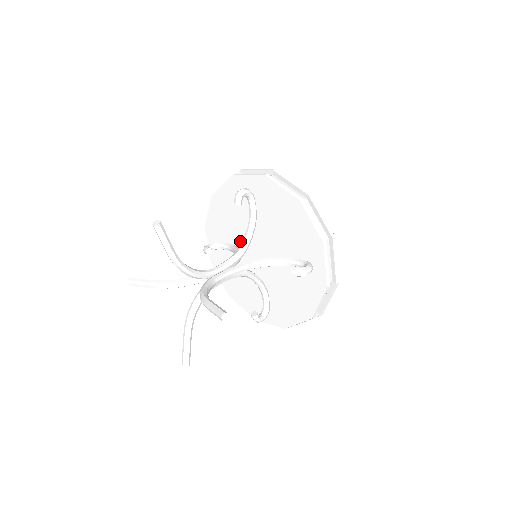
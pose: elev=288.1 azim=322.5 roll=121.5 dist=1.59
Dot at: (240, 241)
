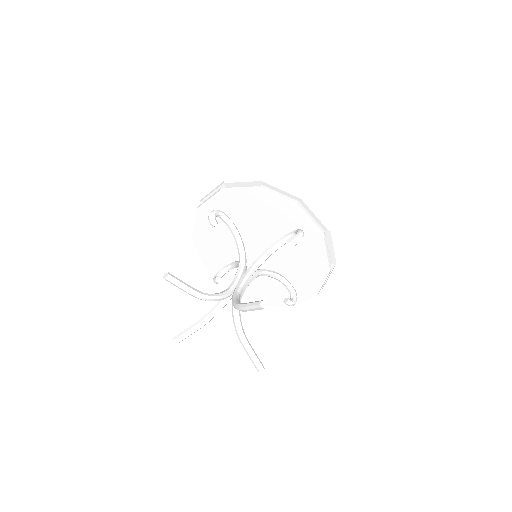
Dot at: (236, 255)
